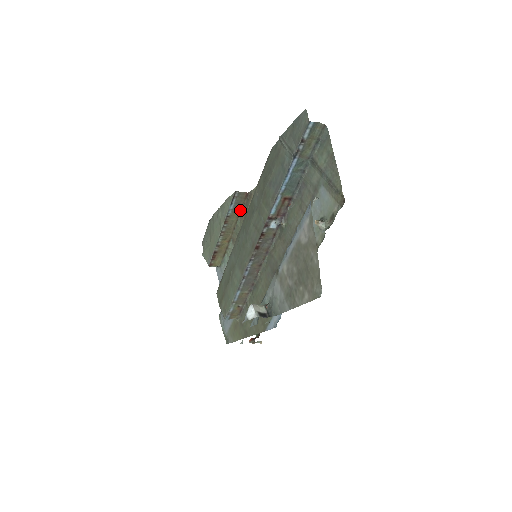
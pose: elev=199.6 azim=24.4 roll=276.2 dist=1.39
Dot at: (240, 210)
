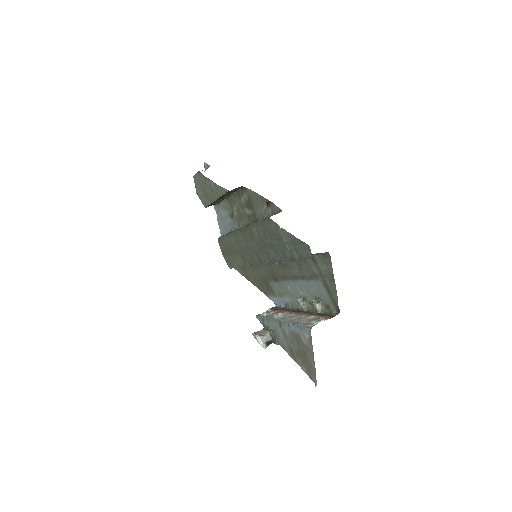
Dot at: (234, 191)
